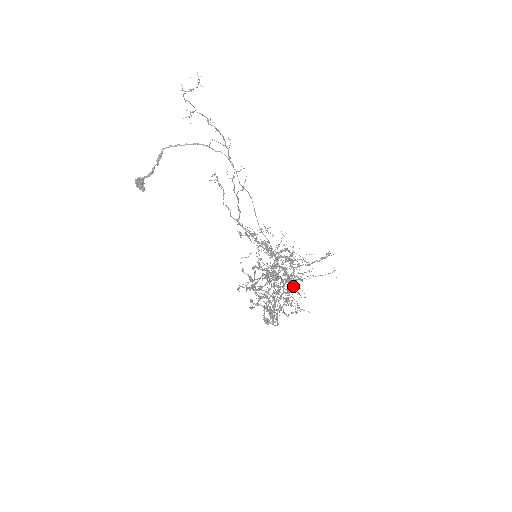
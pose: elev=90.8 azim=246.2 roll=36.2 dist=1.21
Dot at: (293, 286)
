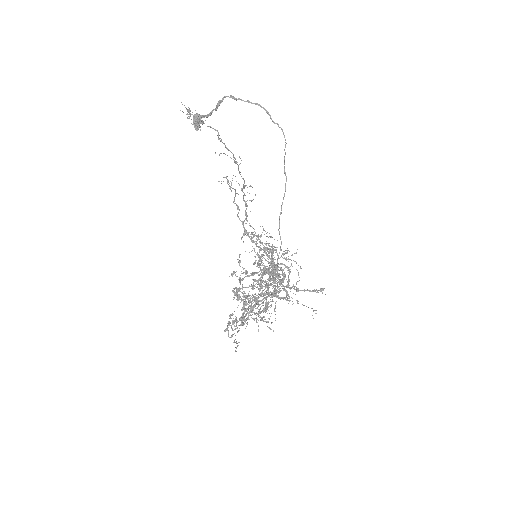
Dot at: occluded
